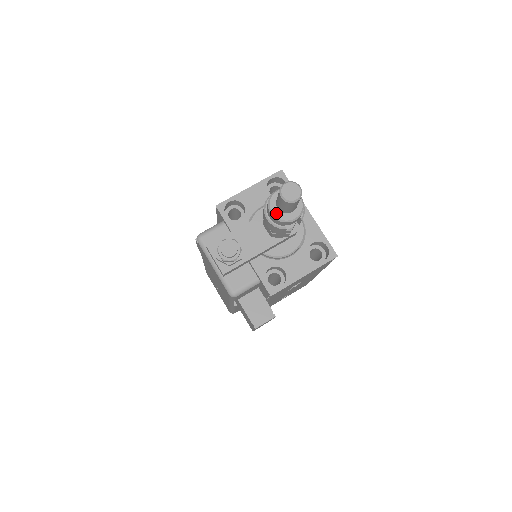
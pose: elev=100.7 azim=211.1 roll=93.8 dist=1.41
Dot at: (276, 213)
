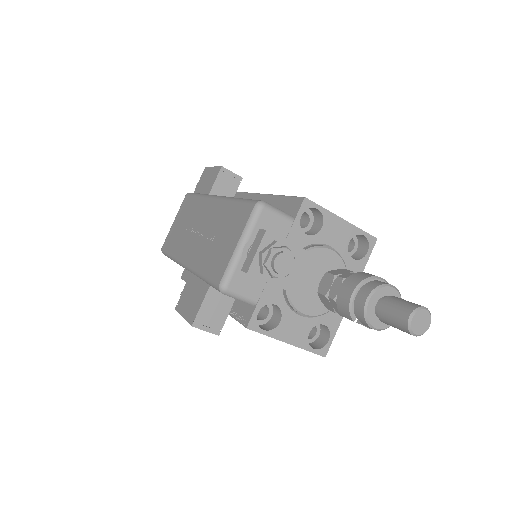
Dot at: (371, 305)
